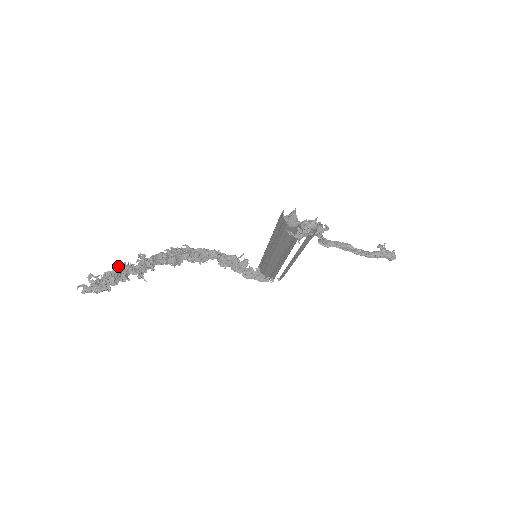
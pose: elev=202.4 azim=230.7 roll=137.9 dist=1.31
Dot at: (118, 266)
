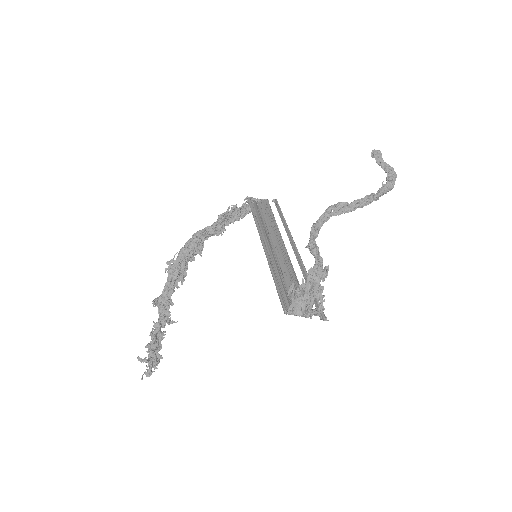
Dot at: (150, 334)
